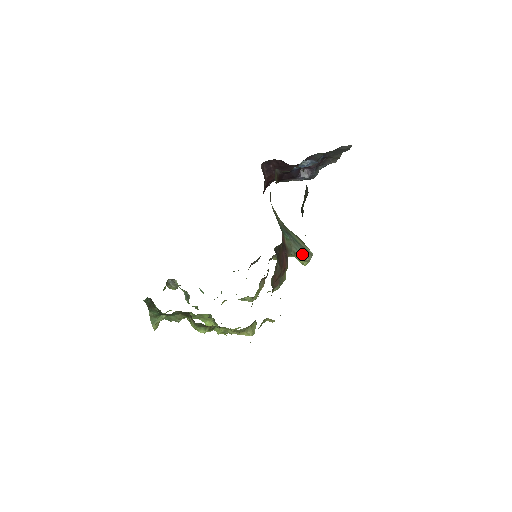
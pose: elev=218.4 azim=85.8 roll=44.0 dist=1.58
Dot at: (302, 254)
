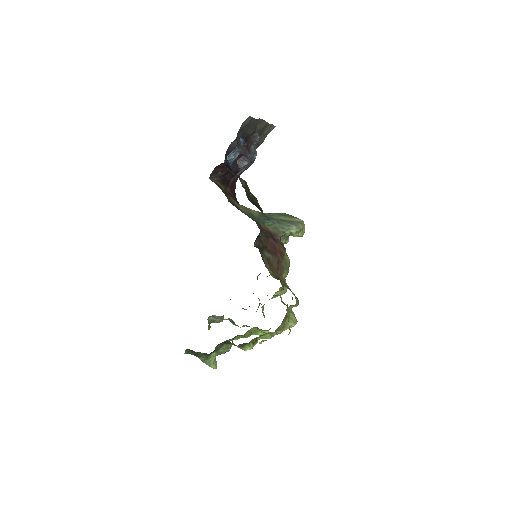
Dot at: (291, 229)
